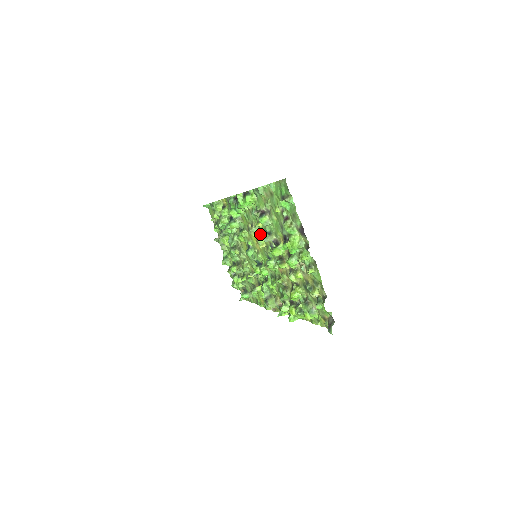
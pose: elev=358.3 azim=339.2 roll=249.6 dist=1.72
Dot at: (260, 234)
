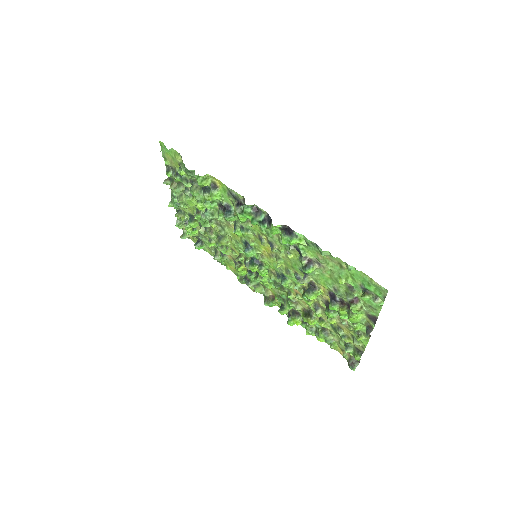
Dot at: (282, 257)
